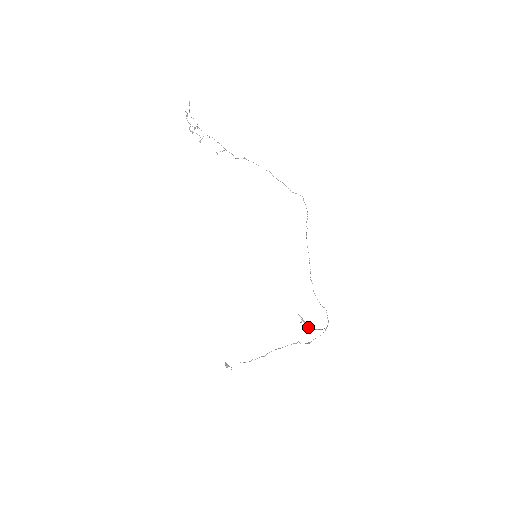
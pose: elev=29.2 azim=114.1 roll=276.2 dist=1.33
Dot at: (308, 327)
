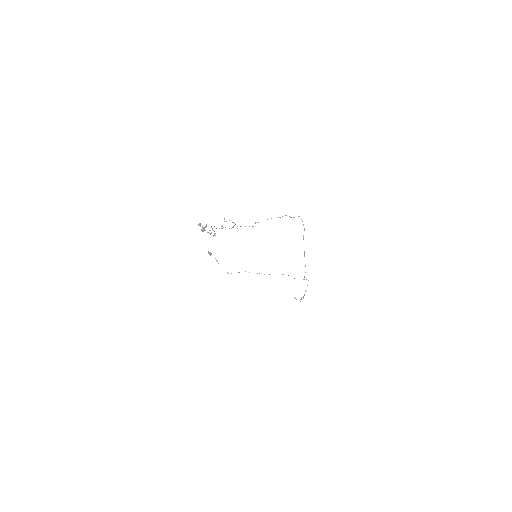
Dot at: occluded
